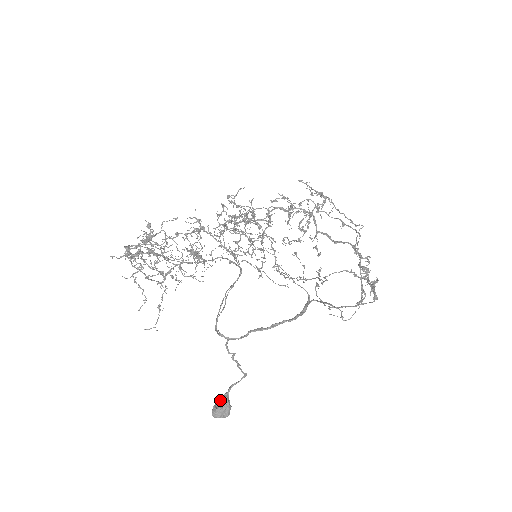
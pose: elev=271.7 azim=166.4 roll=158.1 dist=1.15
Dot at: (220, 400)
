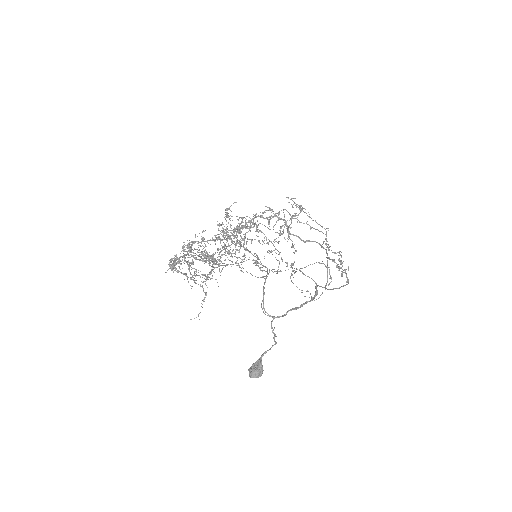
Dot at: (255, 365)
